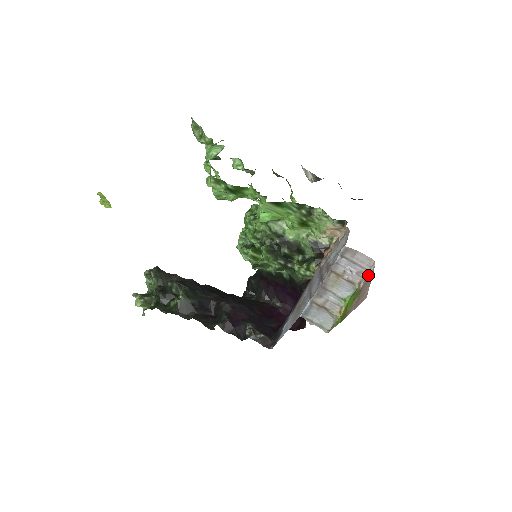
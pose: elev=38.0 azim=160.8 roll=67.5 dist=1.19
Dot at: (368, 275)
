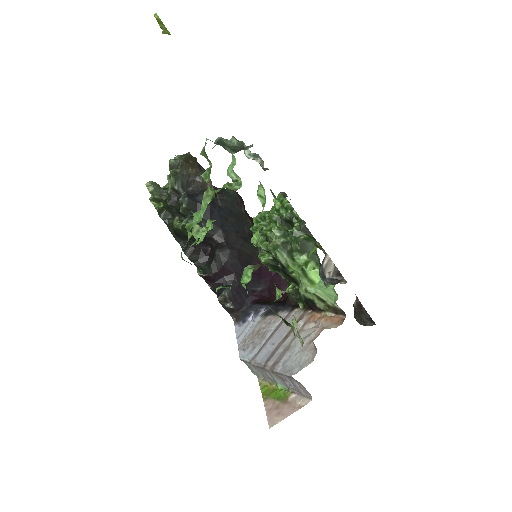
Dot at: (299, 401)
